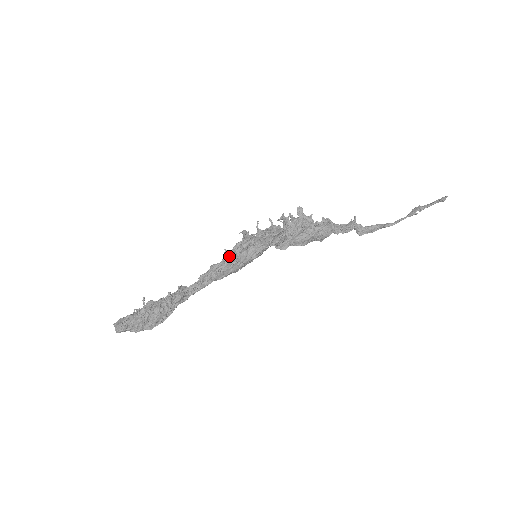
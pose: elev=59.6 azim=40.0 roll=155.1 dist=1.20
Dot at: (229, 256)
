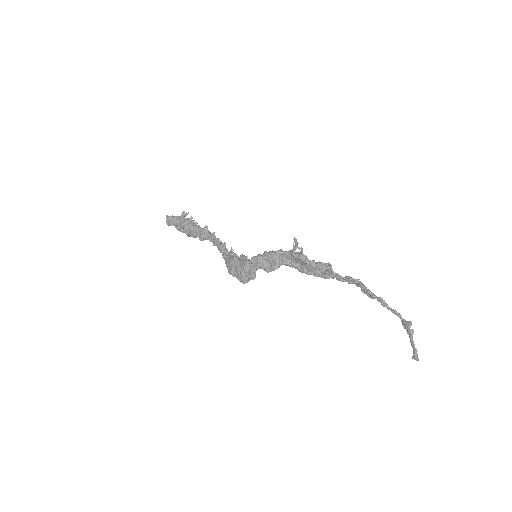
Dot at: (226, 258)
